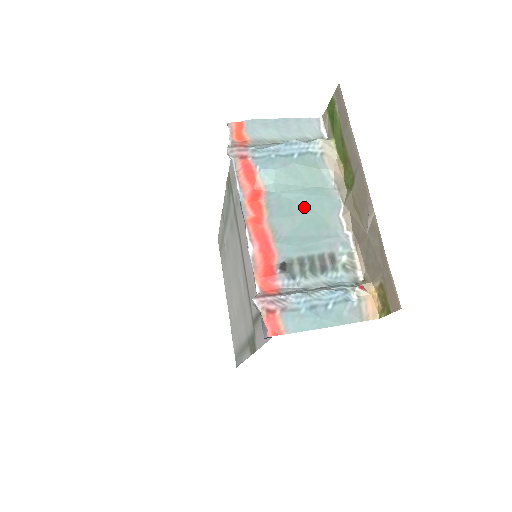
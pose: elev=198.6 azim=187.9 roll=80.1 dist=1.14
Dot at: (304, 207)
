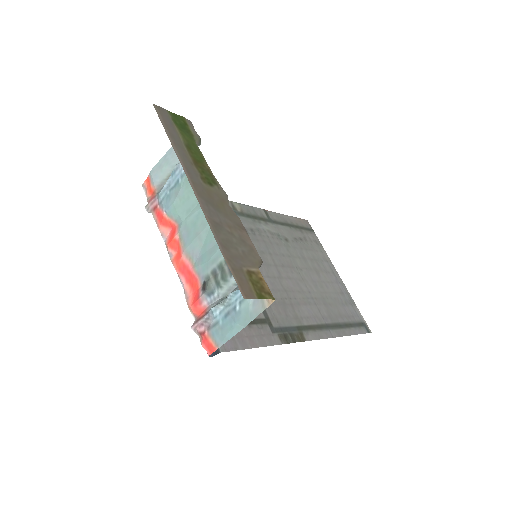
Dot at: (204, 221)
